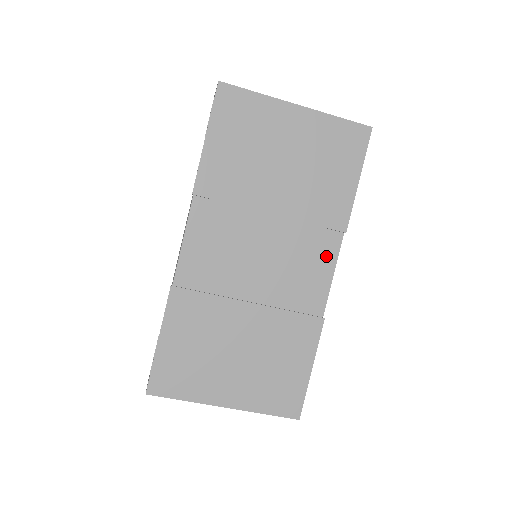
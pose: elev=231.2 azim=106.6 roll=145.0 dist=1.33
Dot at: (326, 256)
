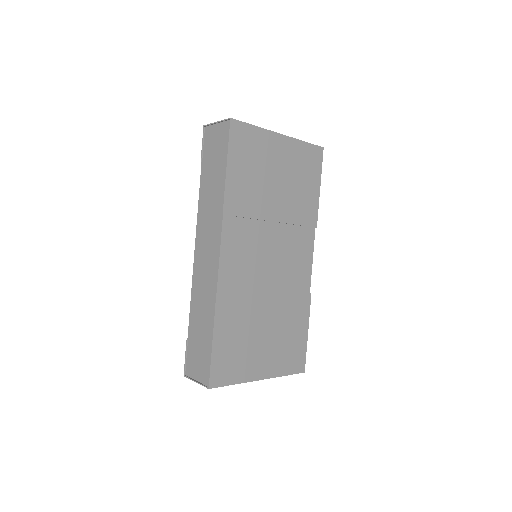
Dot at: (307, 247)
